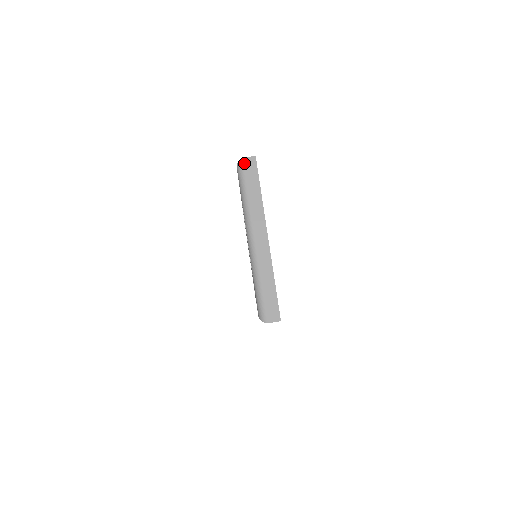
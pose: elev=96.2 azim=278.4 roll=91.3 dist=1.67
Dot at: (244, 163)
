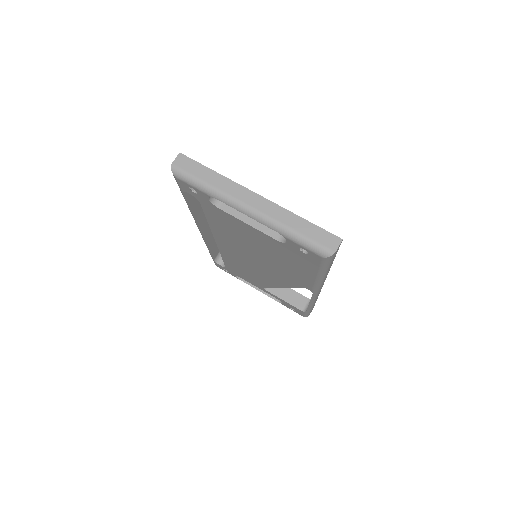
Dot at: (177, 166)
